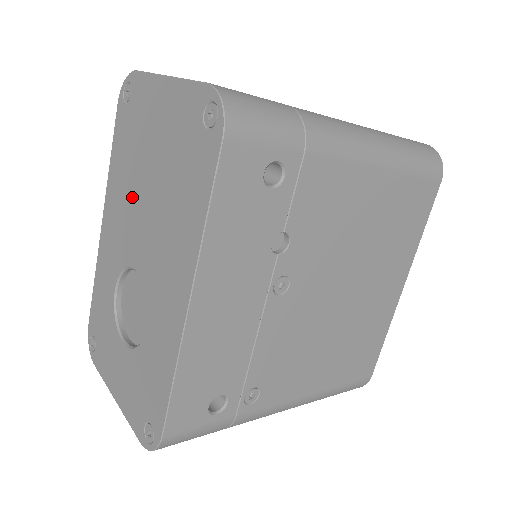
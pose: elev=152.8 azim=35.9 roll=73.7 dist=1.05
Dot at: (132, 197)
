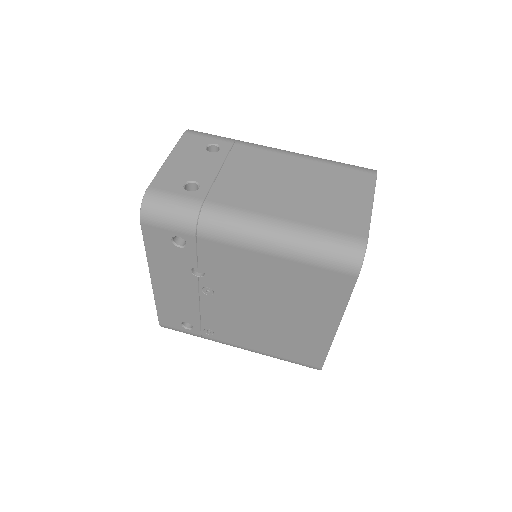
Dot at: occluded
